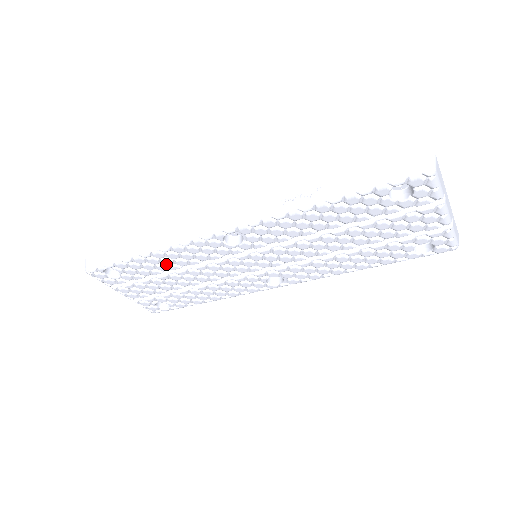
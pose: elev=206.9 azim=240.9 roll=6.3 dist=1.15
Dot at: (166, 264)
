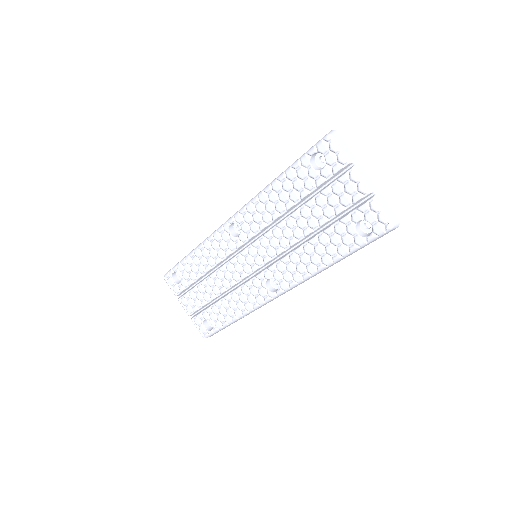
Dot at: (202, 264)
